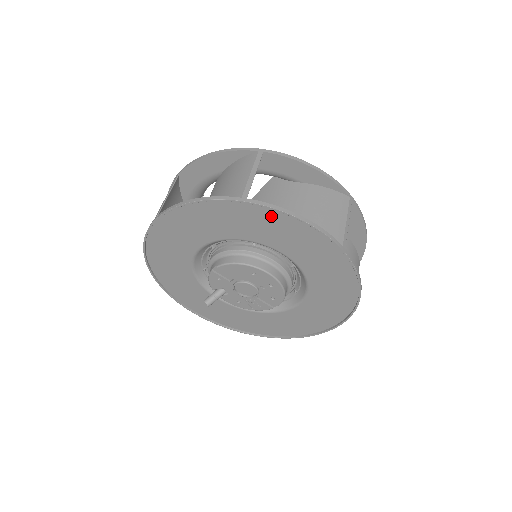
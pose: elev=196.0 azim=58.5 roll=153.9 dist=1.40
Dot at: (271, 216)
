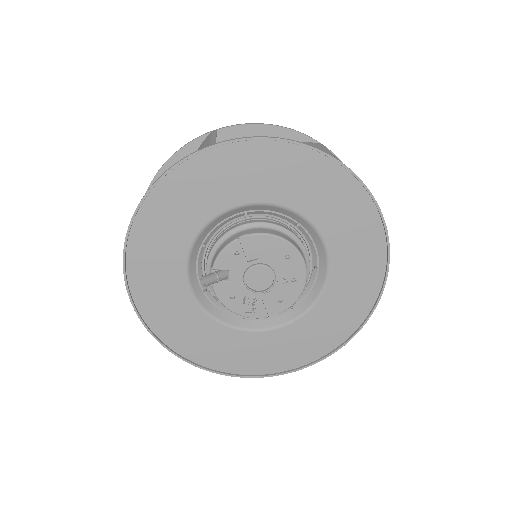
Dot at: (351, 192)
